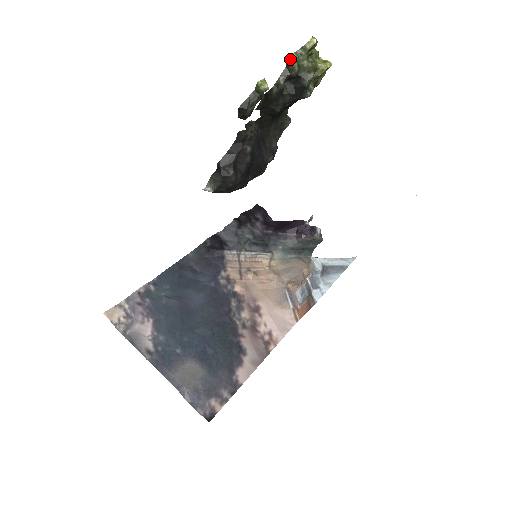
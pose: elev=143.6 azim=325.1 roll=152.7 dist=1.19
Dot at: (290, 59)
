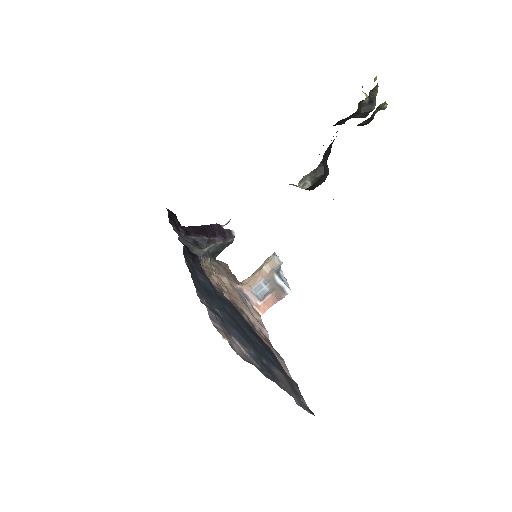
Dot at: (377, 87)
